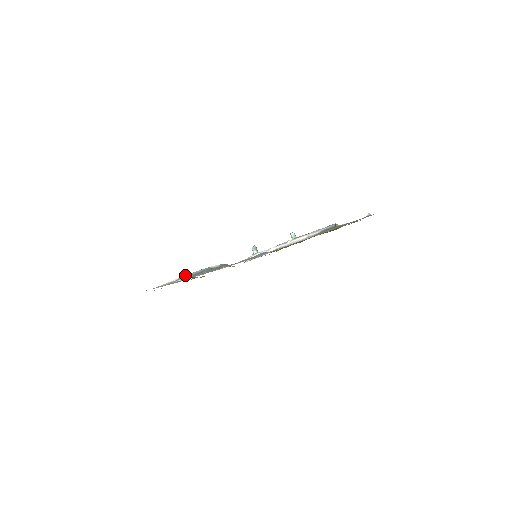
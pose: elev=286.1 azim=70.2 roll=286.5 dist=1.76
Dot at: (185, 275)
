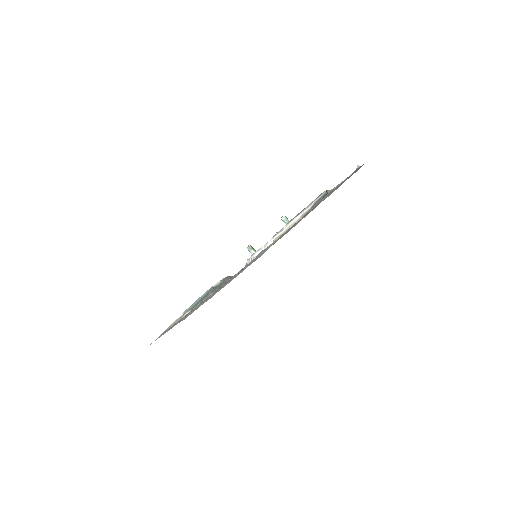
Dot at: occluded
